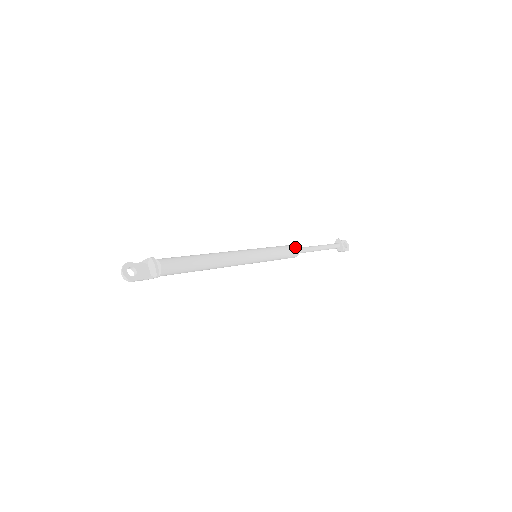
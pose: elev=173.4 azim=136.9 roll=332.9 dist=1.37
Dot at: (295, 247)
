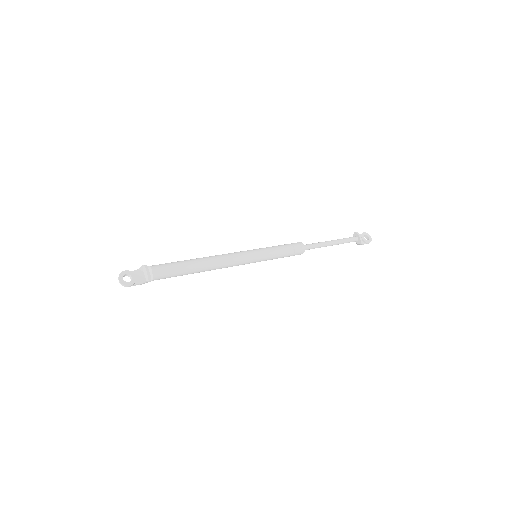
Dot at: (300, 244)
